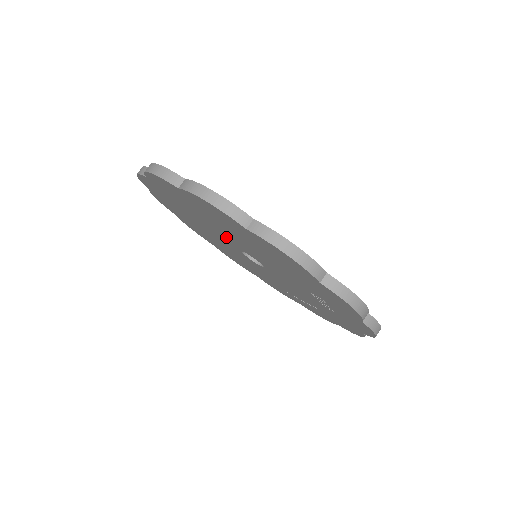
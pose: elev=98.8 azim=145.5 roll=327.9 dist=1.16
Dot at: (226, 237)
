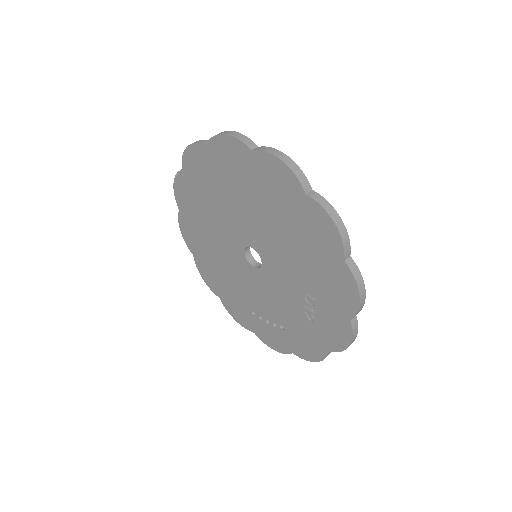
Dot at: (244, 225)
